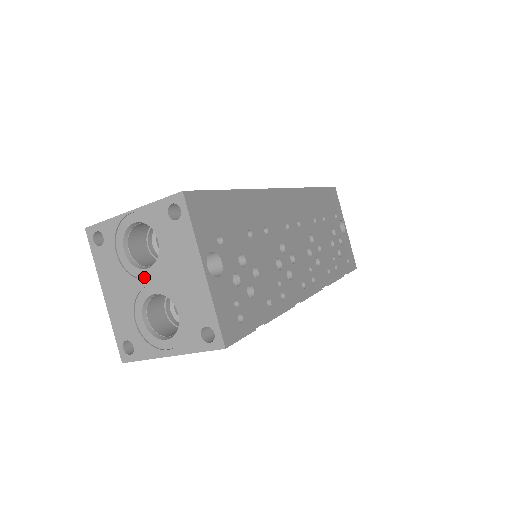
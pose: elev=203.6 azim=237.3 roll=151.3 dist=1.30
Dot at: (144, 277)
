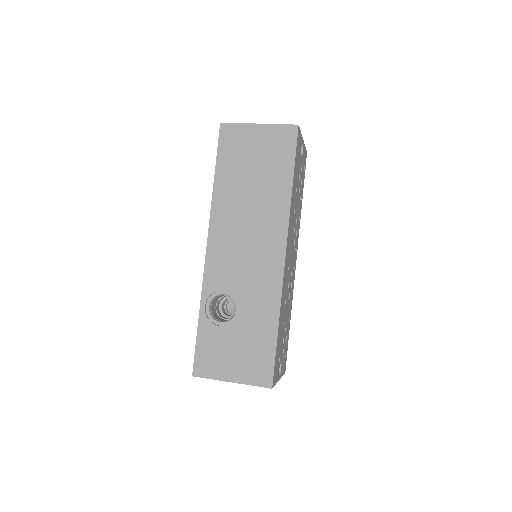
Dot at: occluded
